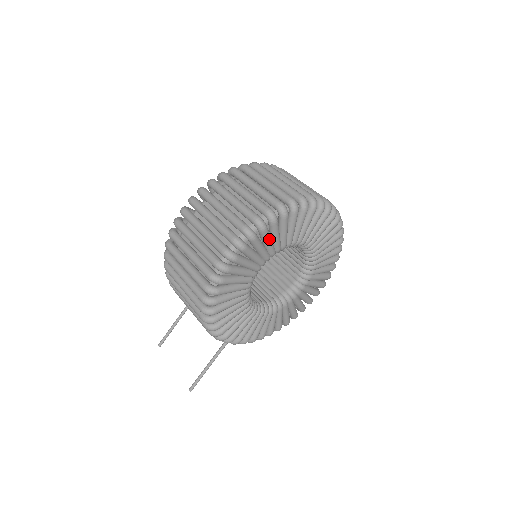
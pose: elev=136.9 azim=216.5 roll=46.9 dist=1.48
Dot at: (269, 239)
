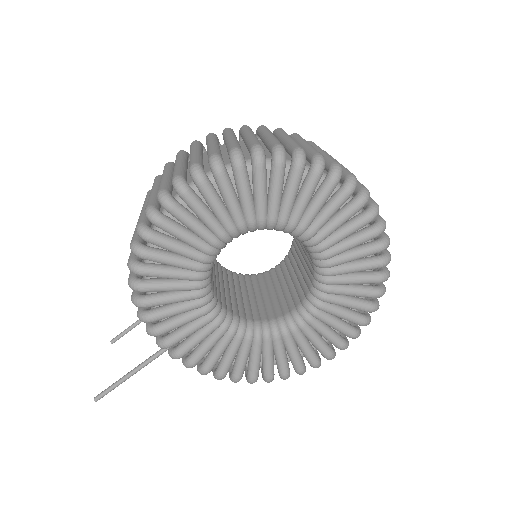
Dot at: (246, 189)
